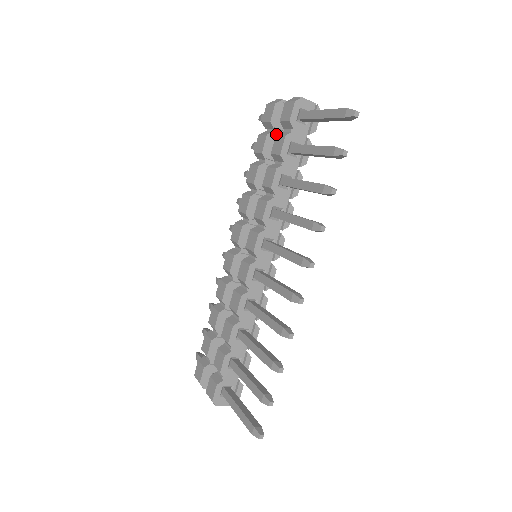
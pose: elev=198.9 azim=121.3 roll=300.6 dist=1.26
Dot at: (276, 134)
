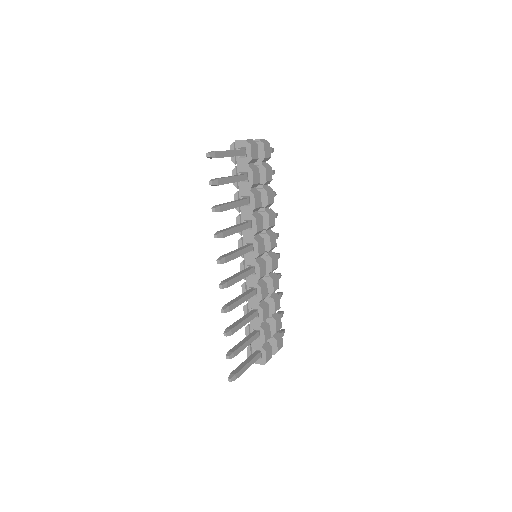
Dot at: occluded
